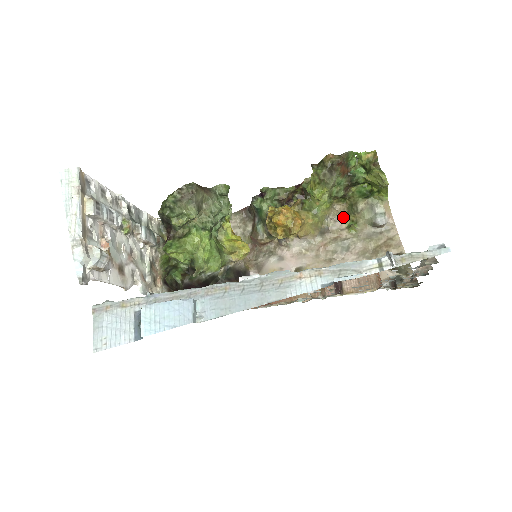
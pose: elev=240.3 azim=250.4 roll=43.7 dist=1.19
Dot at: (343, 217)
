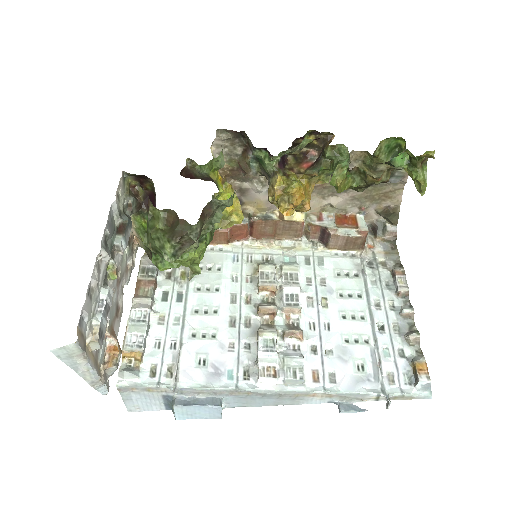
Dot at: (356, 164)
